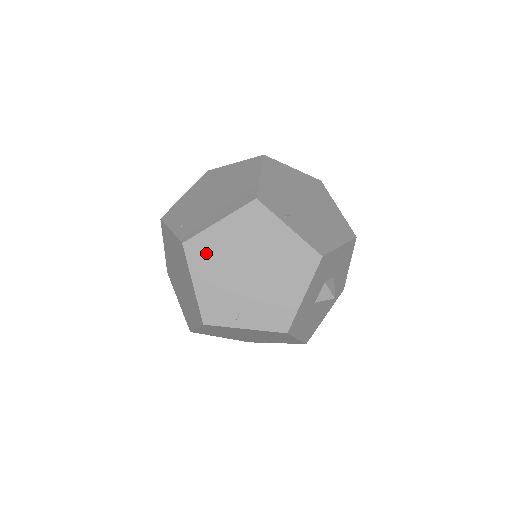
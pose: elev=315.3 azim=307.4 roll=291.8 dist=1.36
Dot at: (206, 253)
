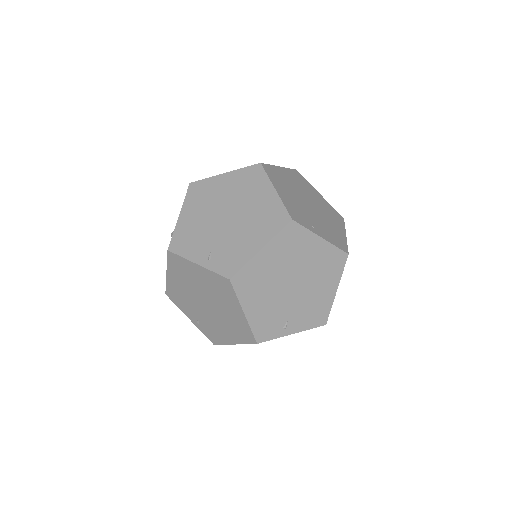
Dot at: occluded
